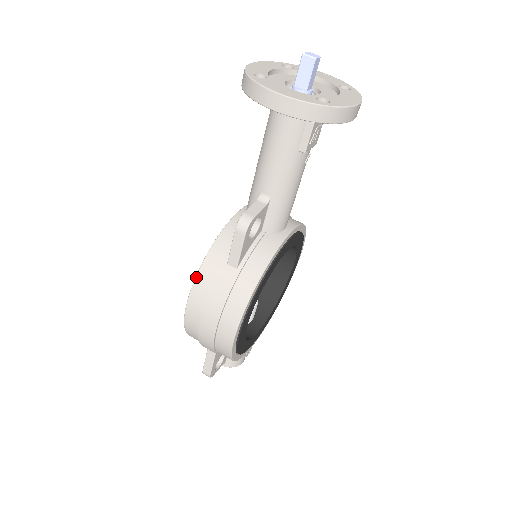
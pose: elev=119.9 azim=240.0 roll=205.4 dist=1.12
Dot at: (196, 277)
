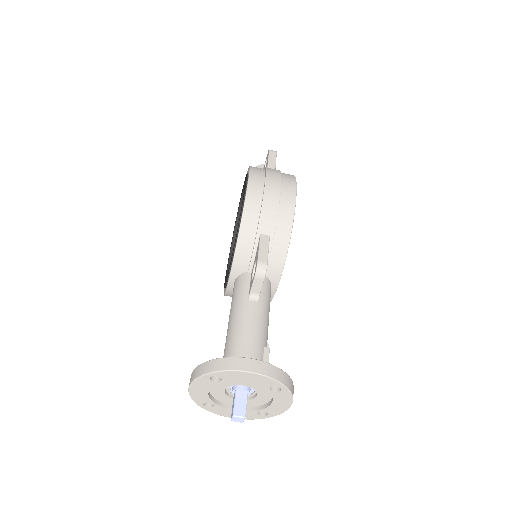
Dot at: occluded
